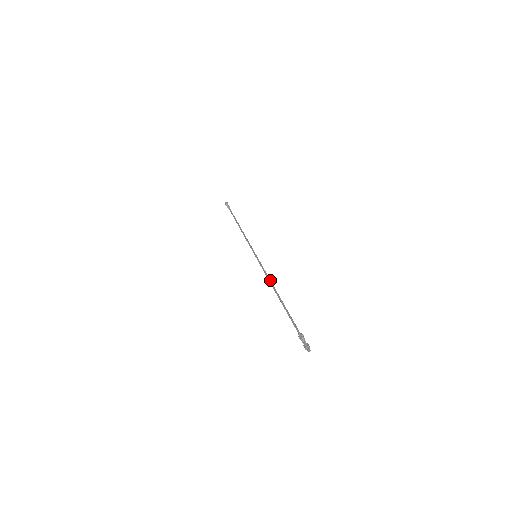
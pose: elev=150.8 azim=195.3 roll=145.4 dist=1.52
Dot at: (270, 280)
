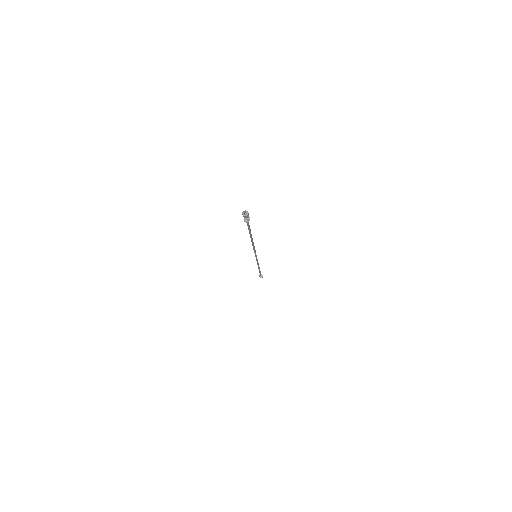
Dot at: occluded
